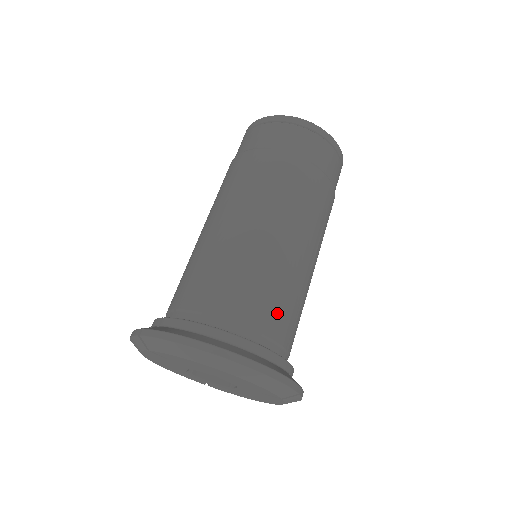
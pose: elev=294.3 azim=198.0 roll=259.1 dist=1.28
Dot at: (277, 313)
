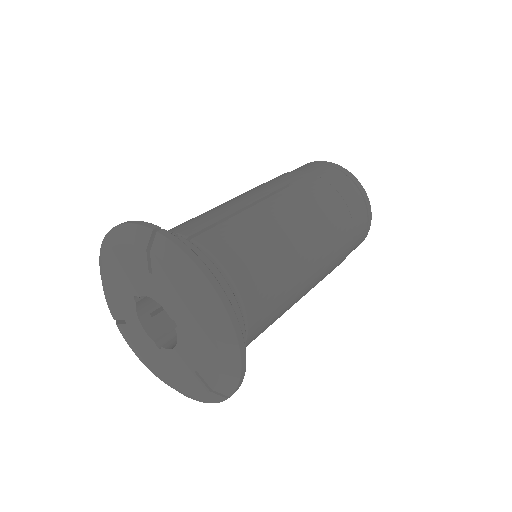
Dot at: (265, 317)
